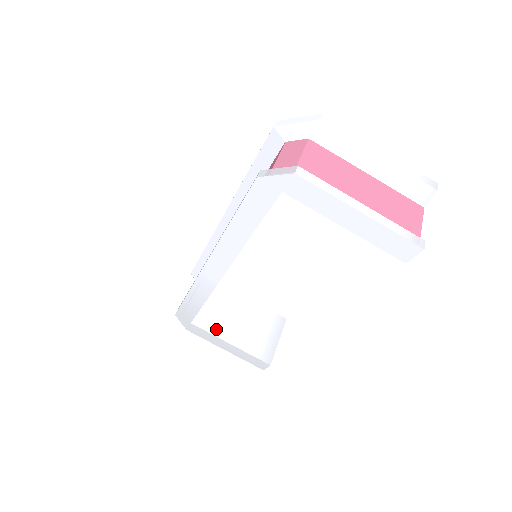
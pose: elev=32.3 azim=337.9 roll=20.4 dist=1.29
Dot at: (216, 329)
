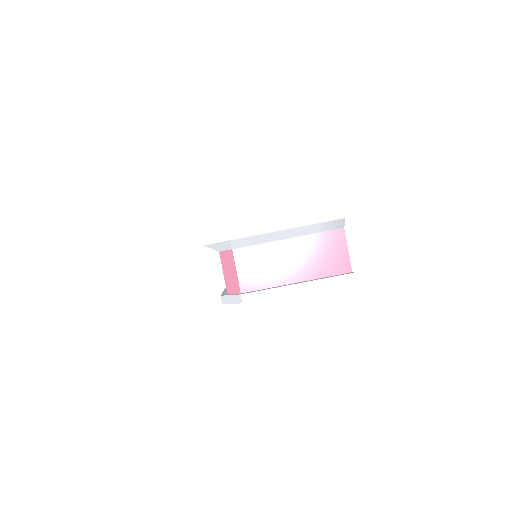
Dot at: occluded
